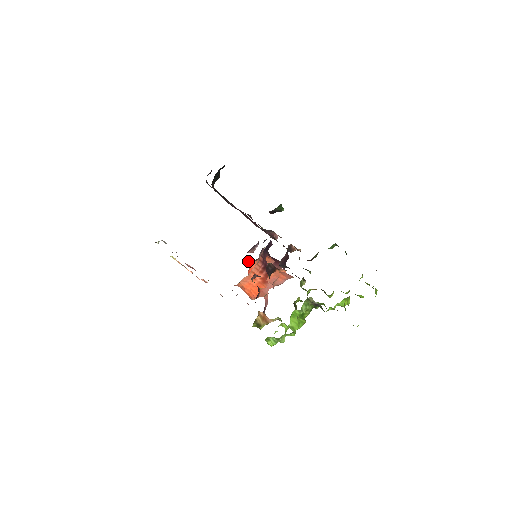
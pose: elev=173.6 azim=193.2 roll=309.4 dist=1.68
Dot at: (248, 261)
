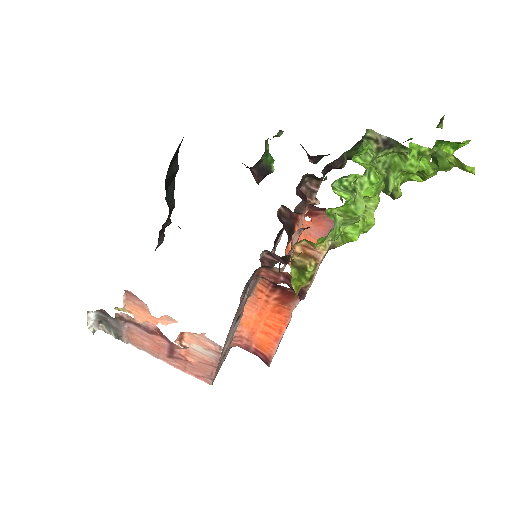
Dot at: occluded
